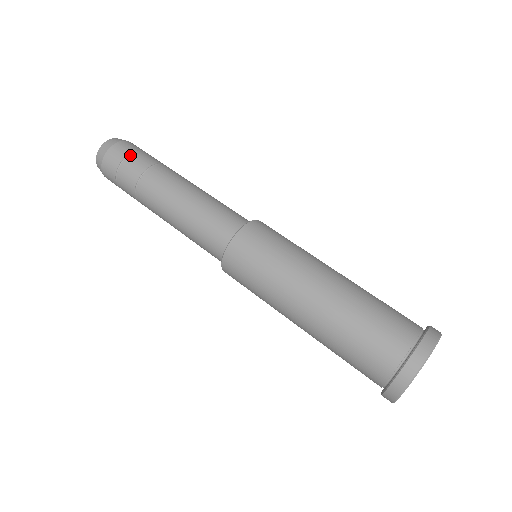
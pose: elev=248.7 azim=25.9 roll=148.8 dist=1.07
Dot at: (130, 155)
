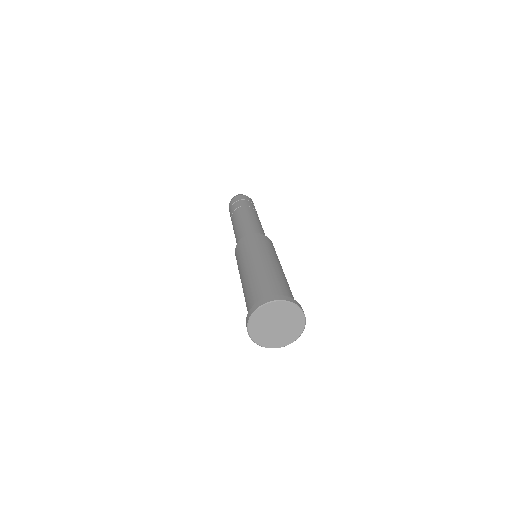
Dot at: (240, 200)
